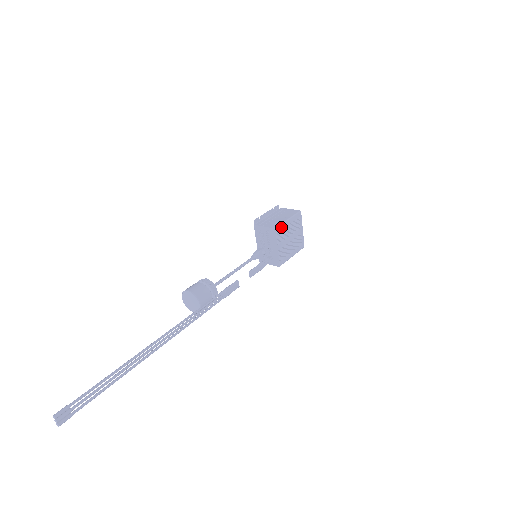
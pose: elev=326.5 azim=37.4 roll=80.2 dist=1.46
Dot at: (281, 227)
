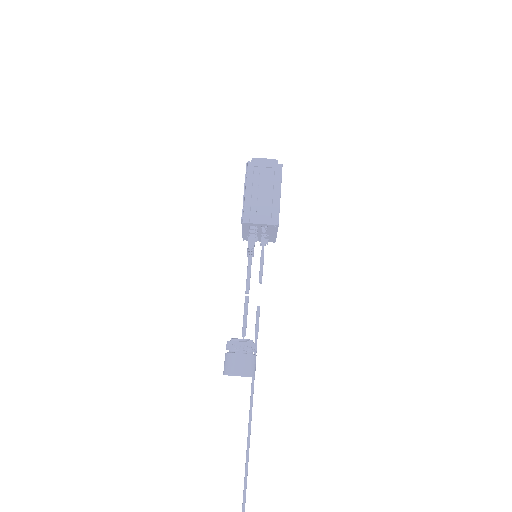
Dot at: (279, 212)
